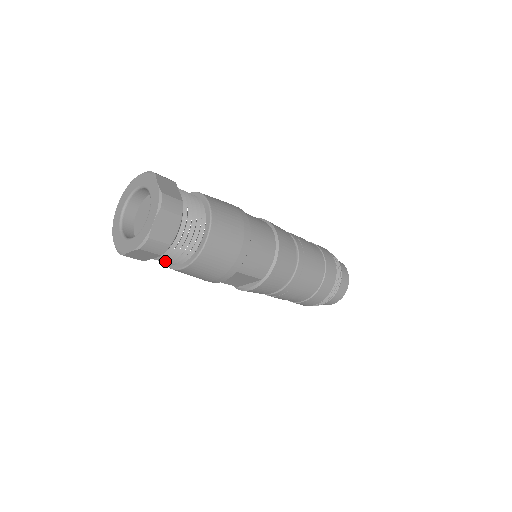
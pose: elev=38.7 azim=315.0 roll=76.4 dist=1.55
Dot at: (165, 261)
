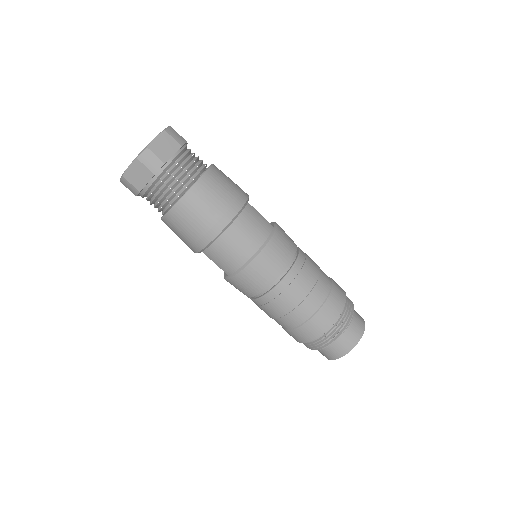
Dot at: occluded
